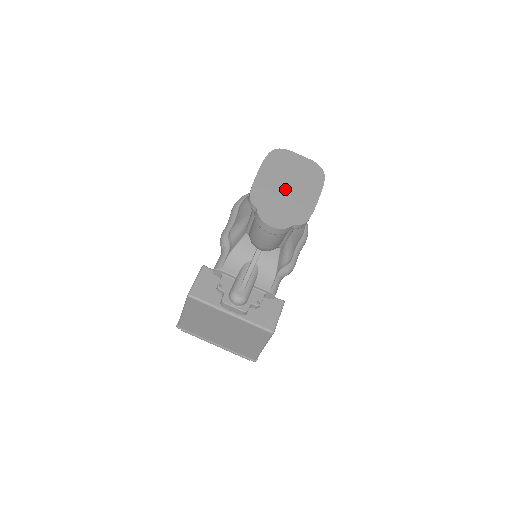
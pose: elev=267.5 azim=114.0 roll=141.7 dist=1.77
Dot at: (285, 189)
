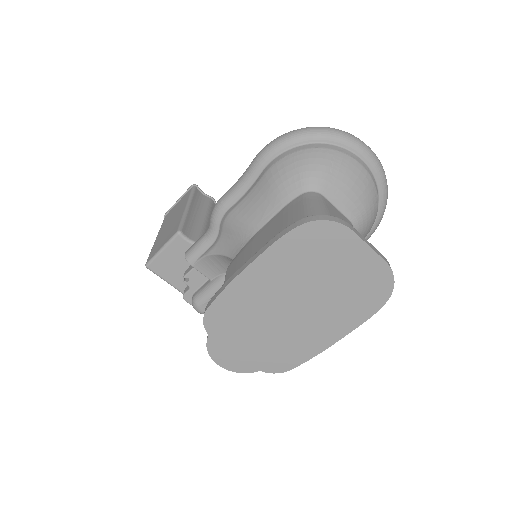
Dot at: (282, 312)
